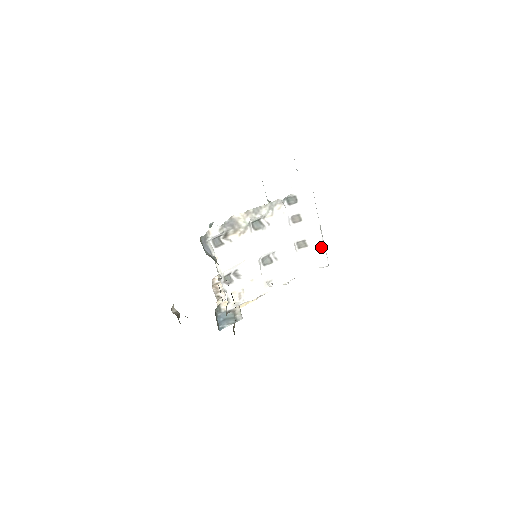
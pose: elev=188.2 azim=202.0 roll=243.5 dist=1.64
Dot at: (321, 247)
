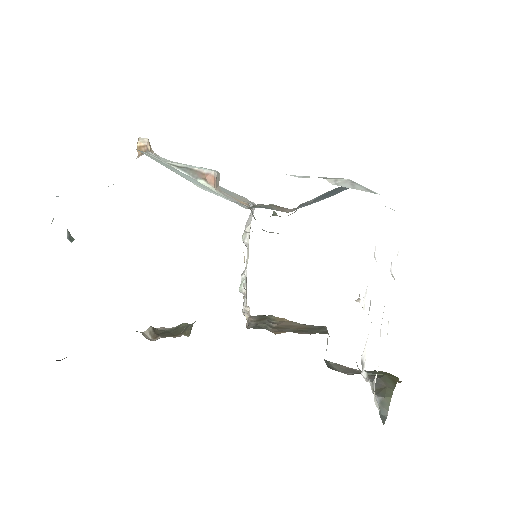
Dot at: occluded
